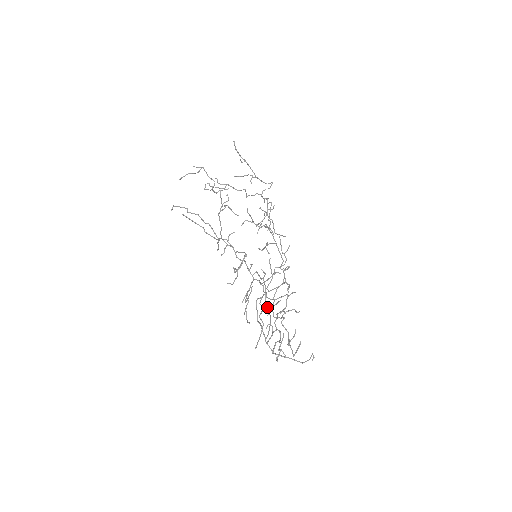
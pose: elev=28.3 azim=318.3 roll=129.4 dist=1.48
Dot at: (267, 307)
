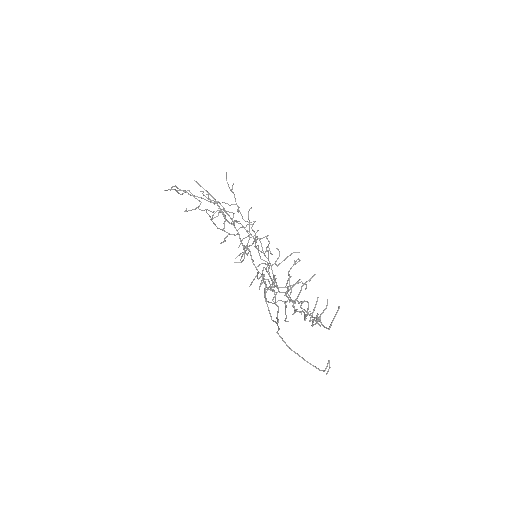
Dot at: (269, 310)
